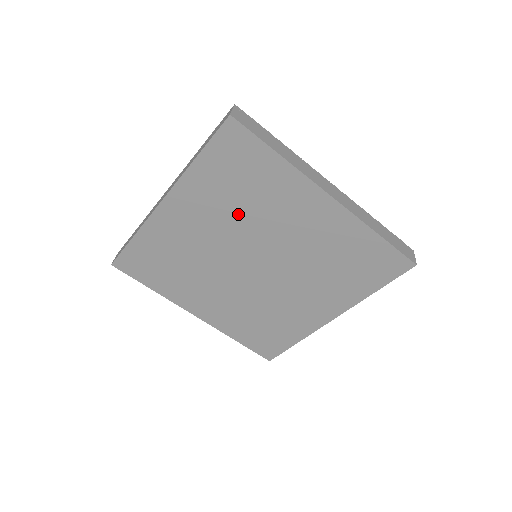
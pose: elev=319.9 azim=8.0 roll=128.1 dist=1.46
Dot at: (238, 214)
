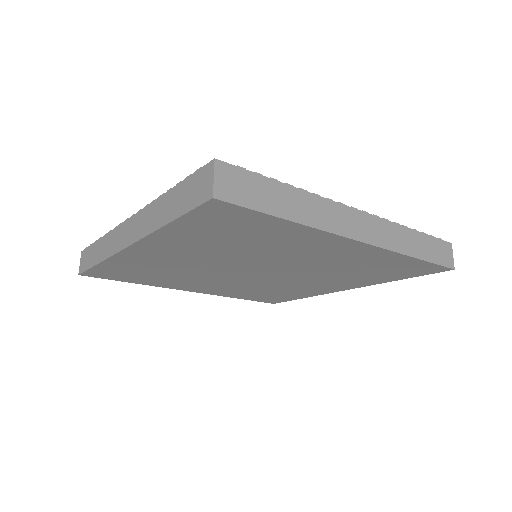
Dot at: (233, 252)
